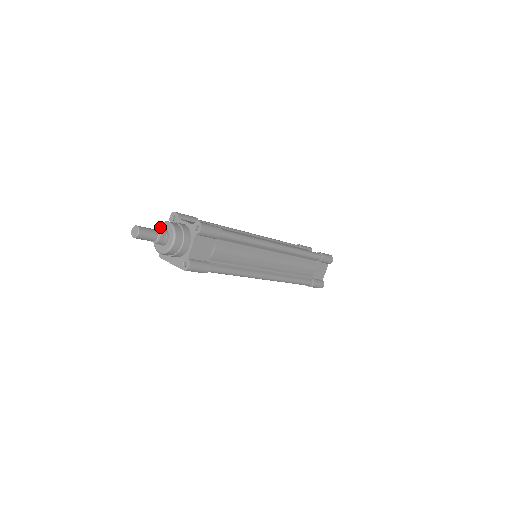
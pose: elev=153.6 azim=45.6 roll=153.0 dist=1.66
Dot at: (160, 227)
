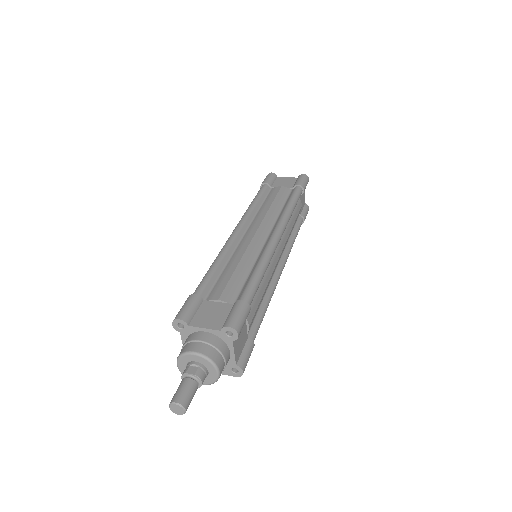
Dot at: (183, 360)
